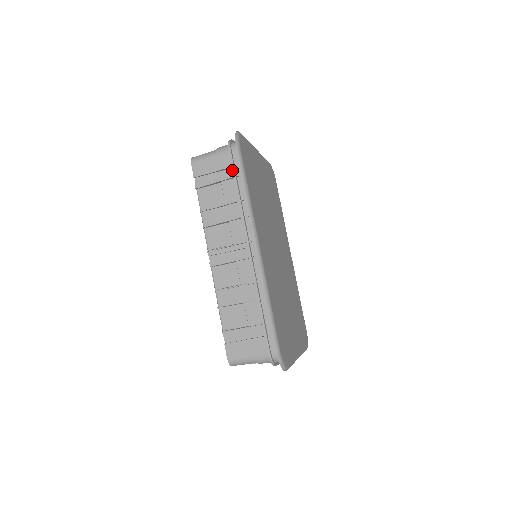
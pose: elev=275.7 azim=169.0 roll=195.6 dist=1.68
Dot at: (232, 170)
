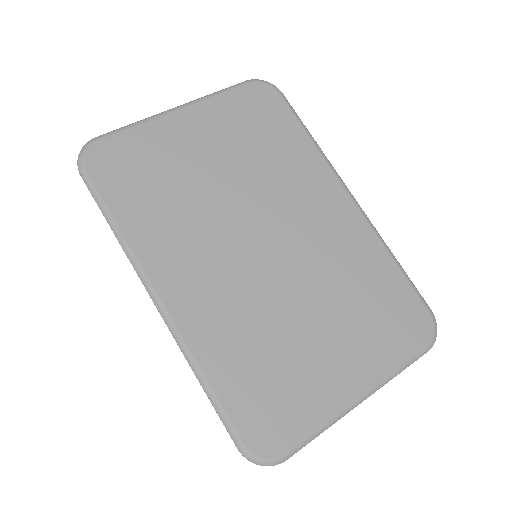
Dot at: occluded
